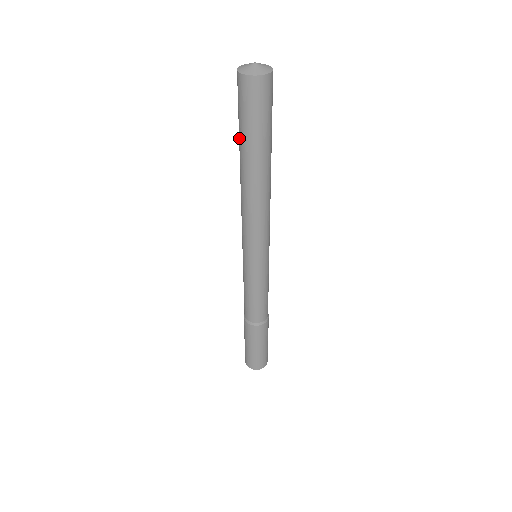
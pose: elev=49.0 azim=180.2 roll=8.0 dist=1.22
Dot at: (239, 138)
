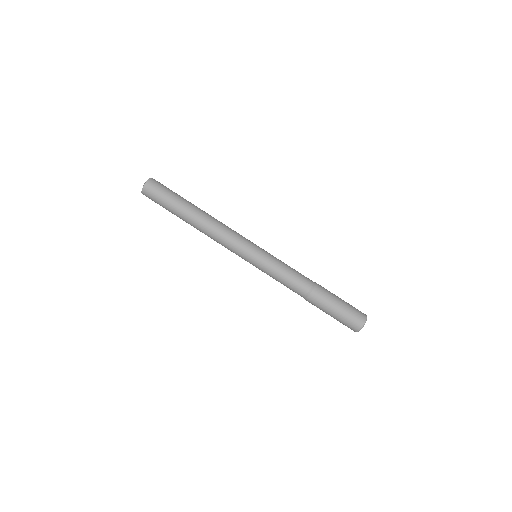
Dot at: (174, 210)
